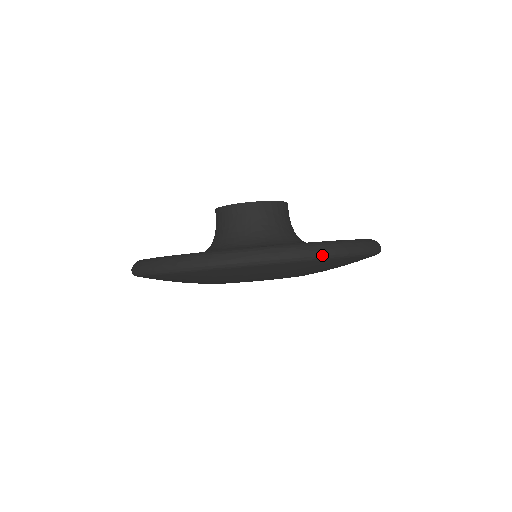
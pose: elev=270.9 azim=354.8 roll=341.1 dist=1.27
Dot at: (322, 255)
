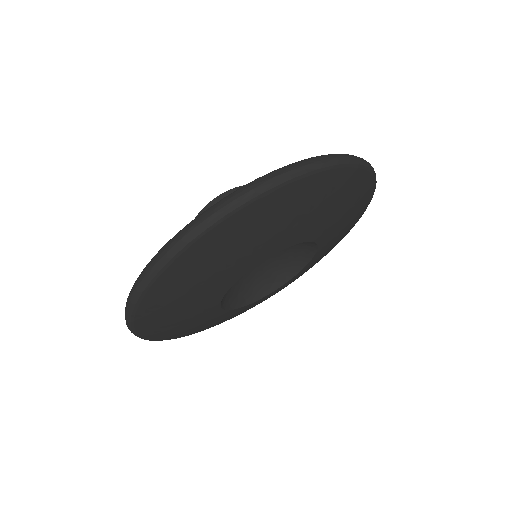
Dot at: (353, 159)
